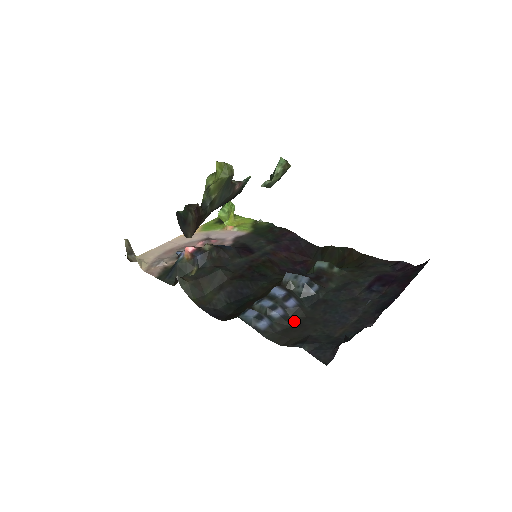
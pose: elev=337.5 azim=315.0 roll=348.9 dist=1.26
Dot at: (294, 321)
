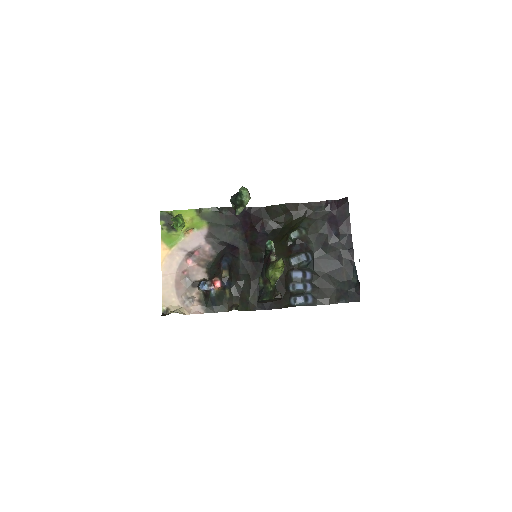
Dot at: (317, 284)
